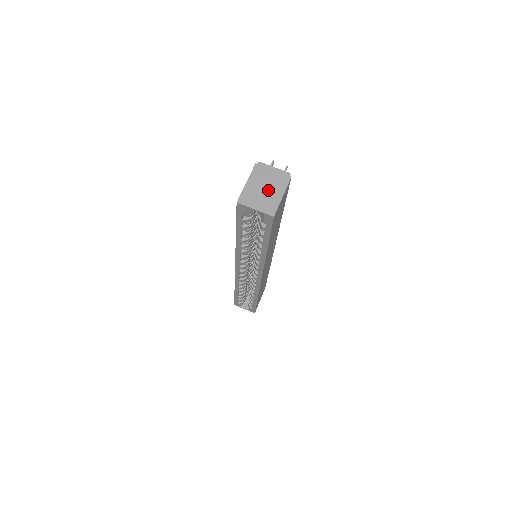
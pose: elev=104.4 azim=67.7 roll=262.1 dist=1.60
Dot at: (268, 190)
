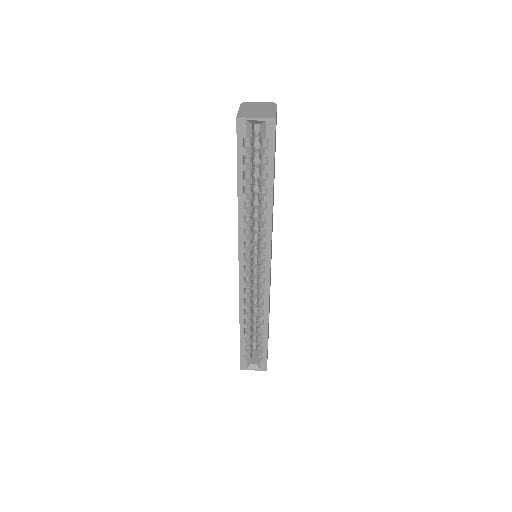
Dot at: (261, 110)
